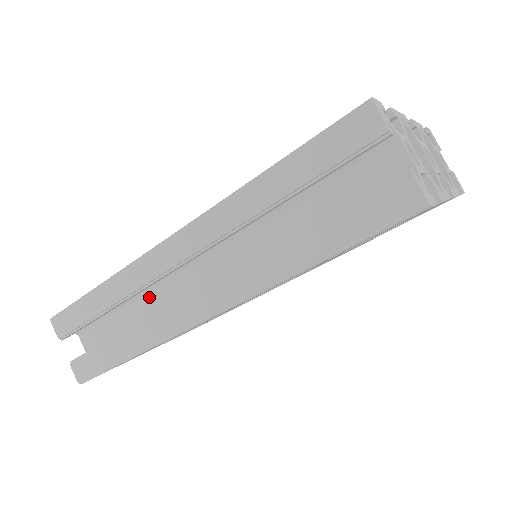
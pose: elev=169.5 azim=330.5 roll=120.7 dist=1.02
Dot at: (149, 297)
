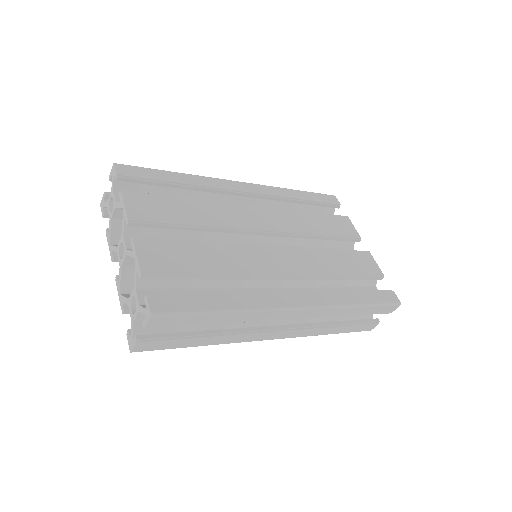
Dot at: occluded
